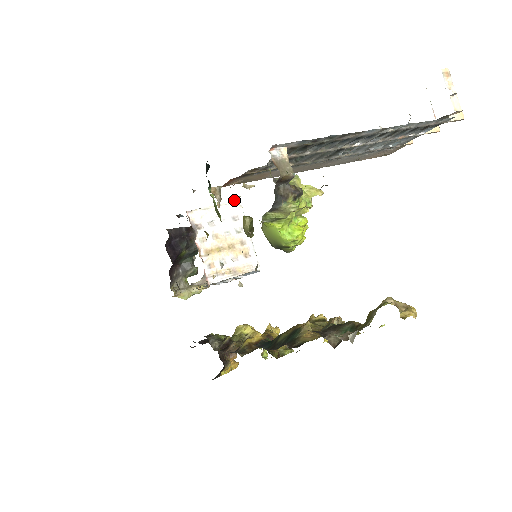
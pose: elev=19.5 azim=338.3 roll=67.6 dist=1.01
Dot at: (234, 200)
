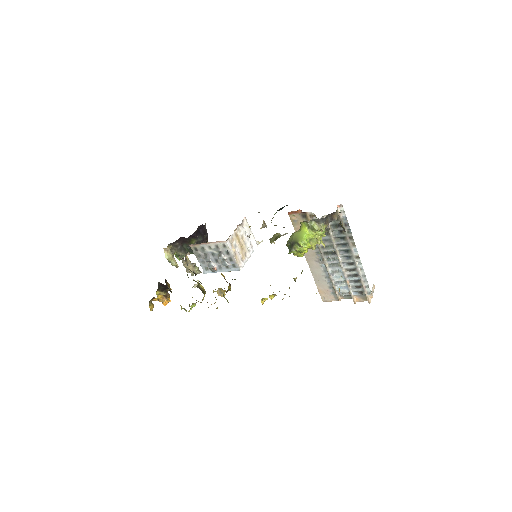
Dot at: (257, 241)
